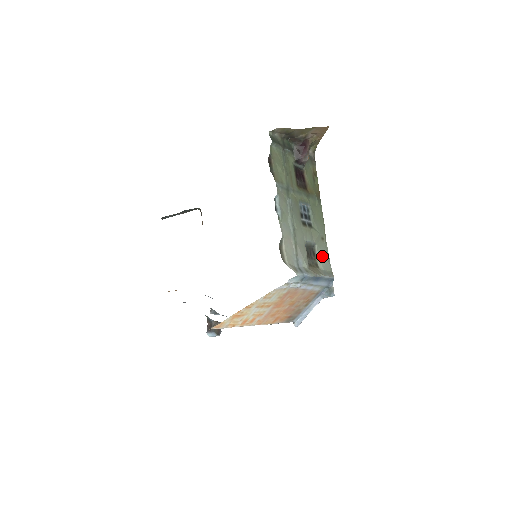
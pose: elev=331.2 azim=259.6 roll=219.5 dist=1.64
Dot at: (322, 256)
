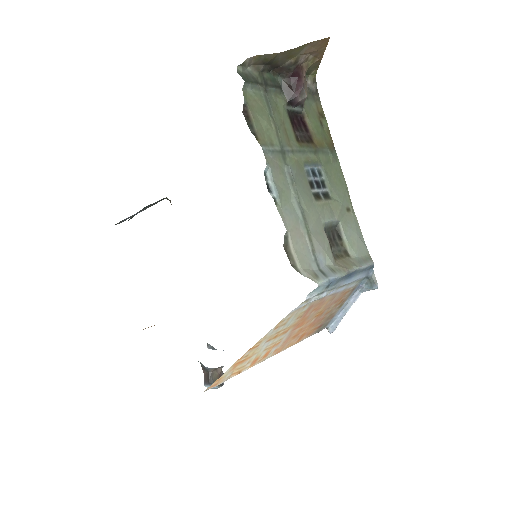
Dot at: (351, 236)
